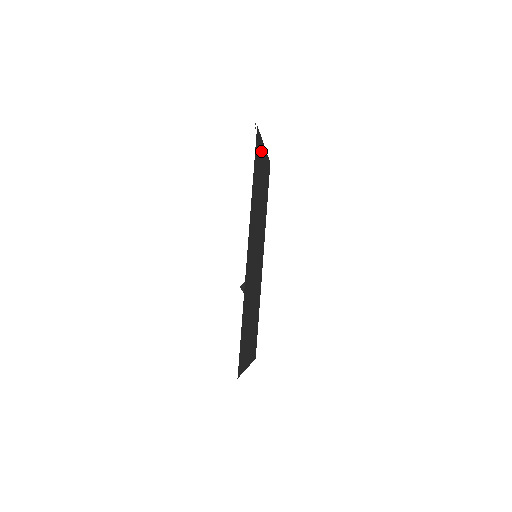
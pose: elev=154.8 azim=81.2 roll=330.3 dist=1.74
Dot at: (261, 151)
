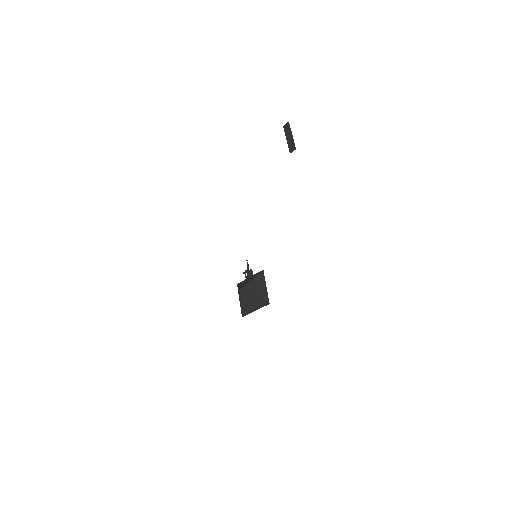
Dot at: occluded
